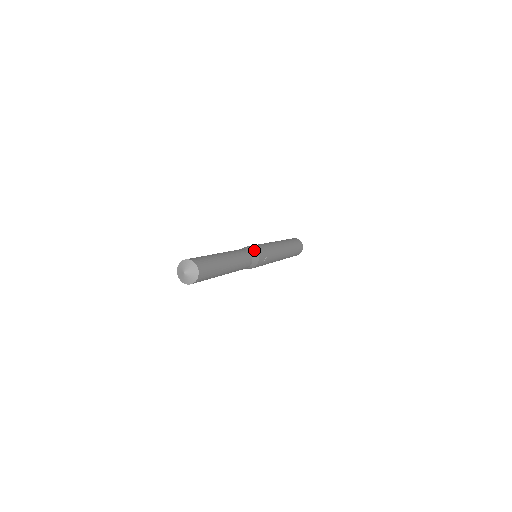
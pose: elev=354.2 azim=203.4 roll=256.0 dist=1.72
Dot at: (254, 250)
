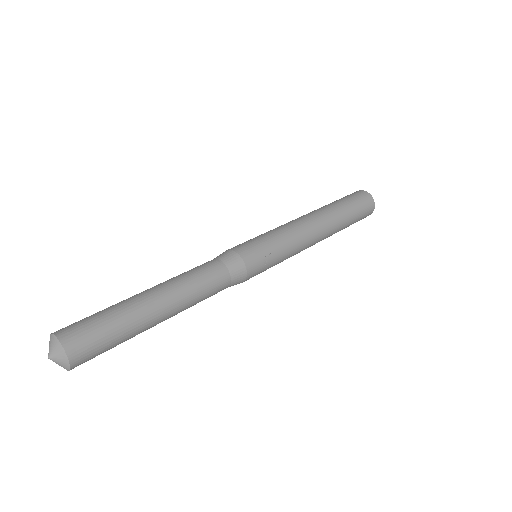
Dot at: (234, 255)
